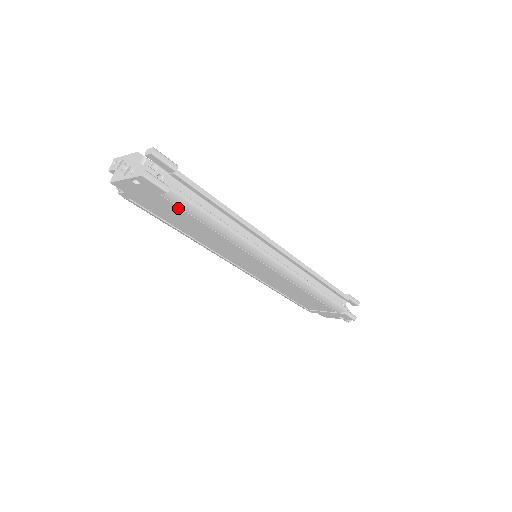
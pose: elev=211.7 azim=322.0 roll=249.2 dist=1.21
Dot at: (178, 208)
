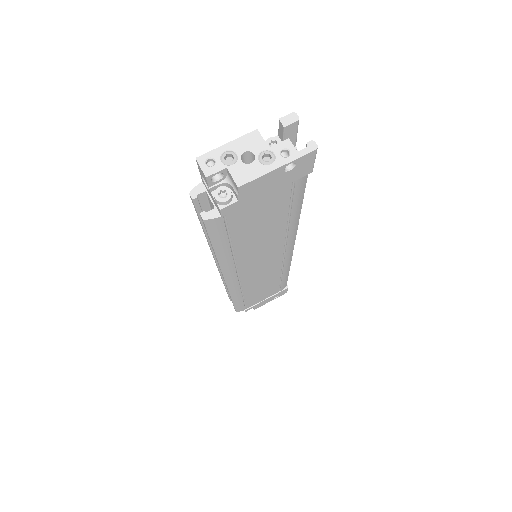
Dot at: (286, 200)
